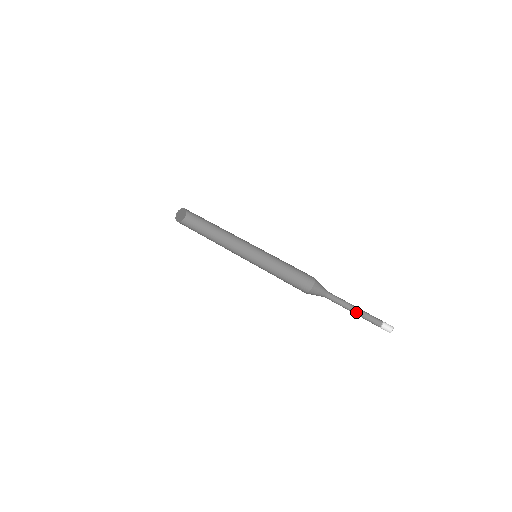
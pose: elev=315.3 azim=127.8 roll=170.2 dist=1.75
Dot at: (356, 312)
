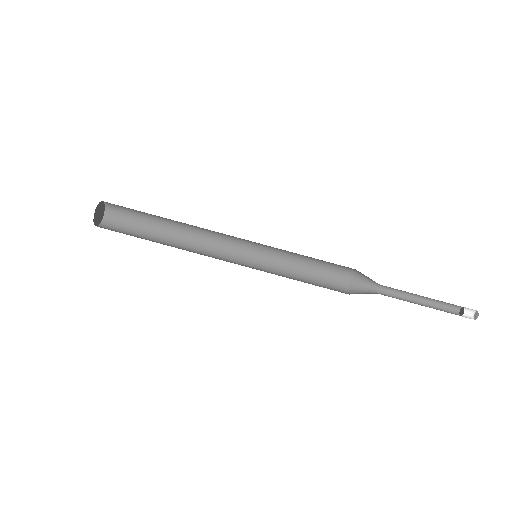
Dot at: (424, 298)
